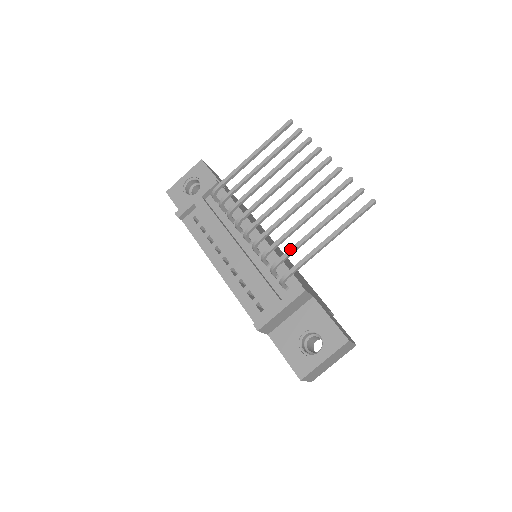
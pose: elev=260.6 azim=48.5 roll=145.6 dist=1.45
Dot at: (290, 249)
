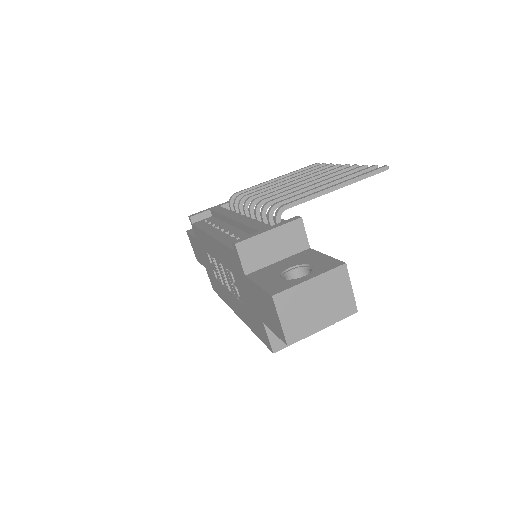
Dot at: (294, 195)
